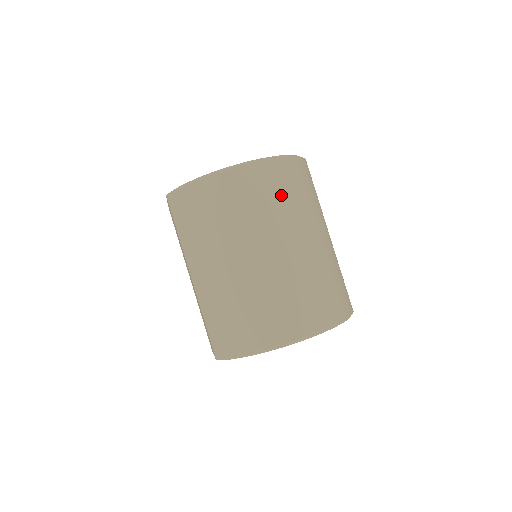
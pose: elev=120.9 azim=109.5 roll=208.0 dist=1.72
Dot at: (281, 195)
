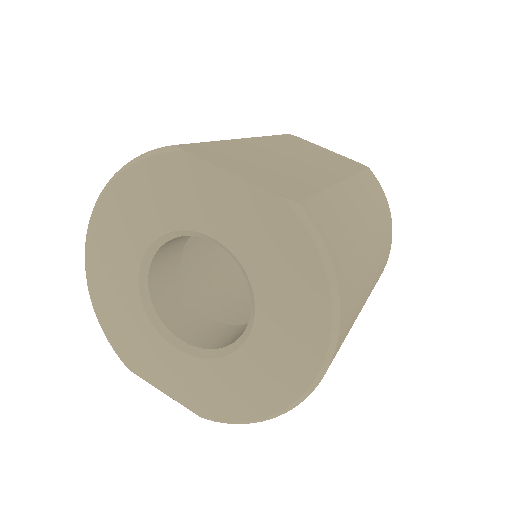
Dot at: (355, 301)
